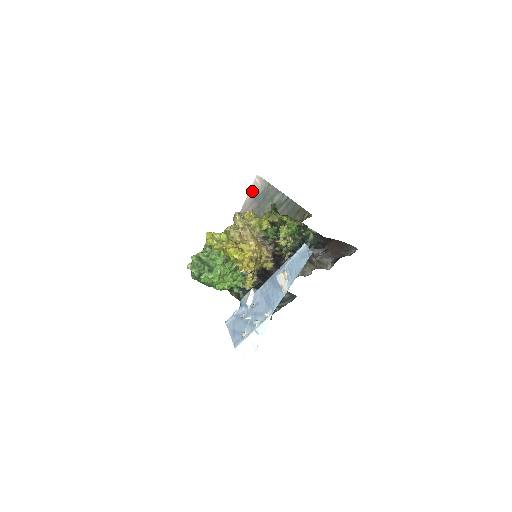
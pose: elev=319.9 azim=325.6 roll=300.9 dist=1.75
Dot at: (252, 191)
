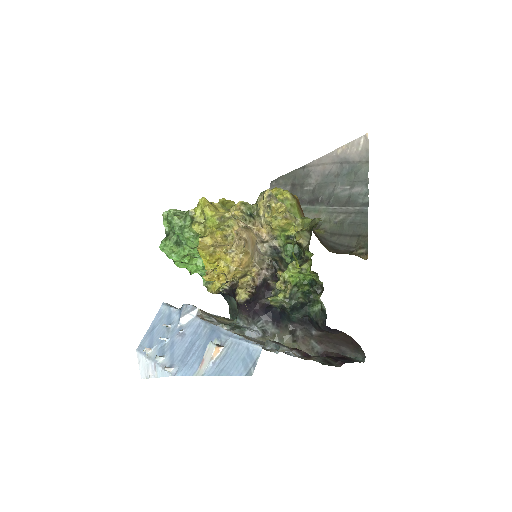
Dot at: (347, 148)
